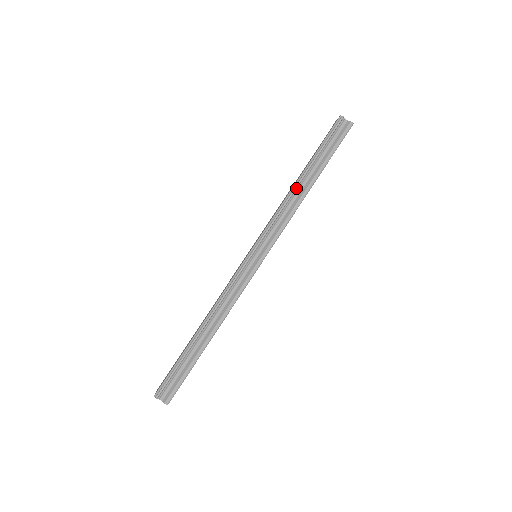
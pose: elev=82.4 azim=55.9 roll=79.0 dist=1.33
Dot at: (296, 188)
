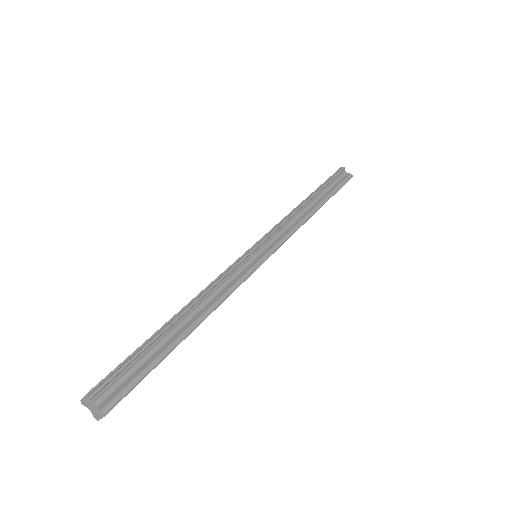
Dot at: (304, 204)
